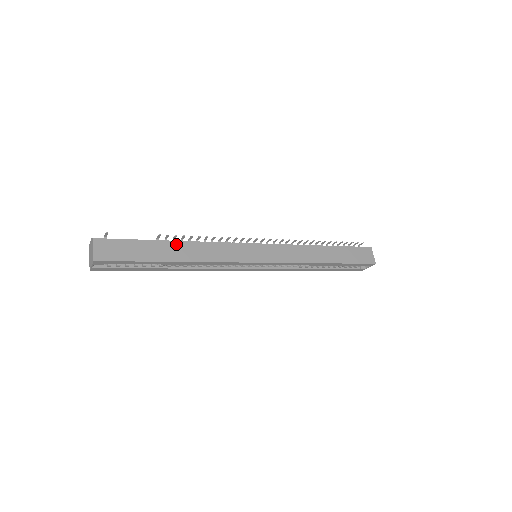
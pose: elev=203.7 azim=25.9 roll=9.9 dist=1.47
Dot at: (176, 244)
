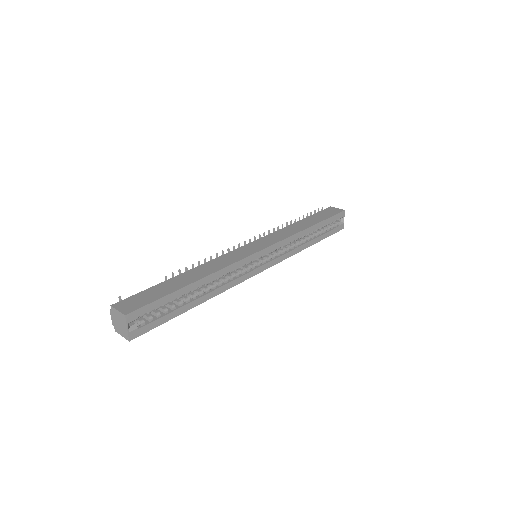
Dot at: (185, 274)
